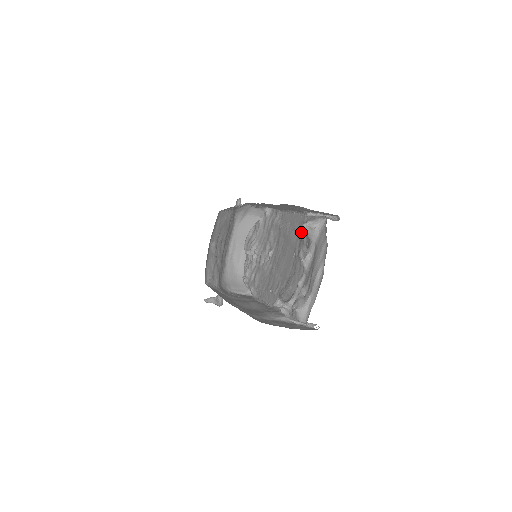
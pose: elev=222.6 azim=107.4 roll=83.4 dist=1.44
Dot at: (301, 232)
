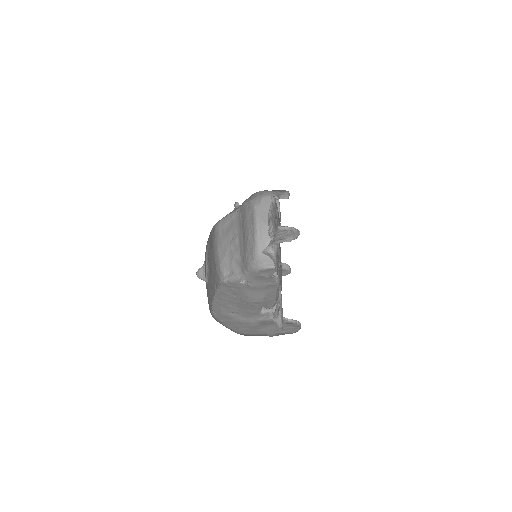
Dot at: occluded
